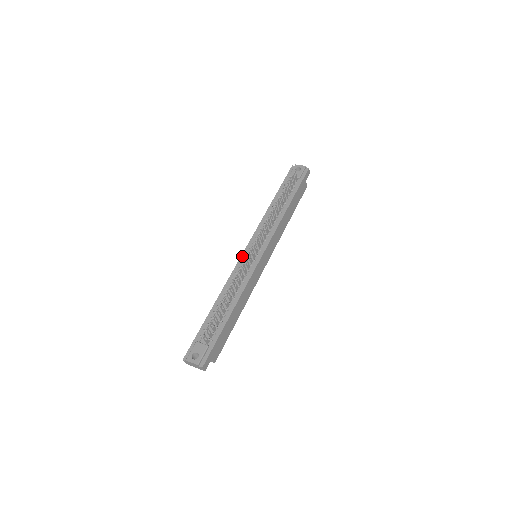
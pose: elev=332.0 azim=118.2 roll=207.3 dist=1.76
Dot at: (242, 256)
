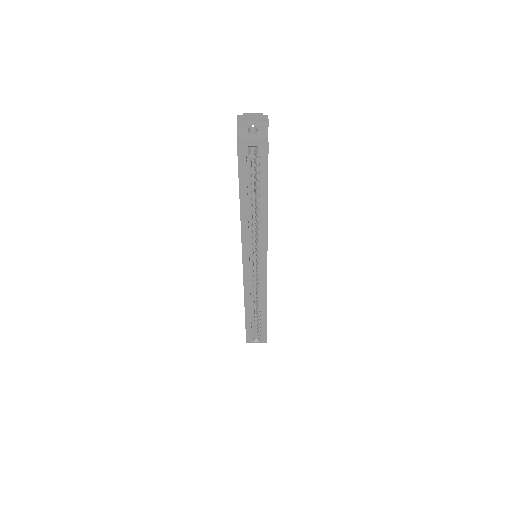
Dot at: occluded
